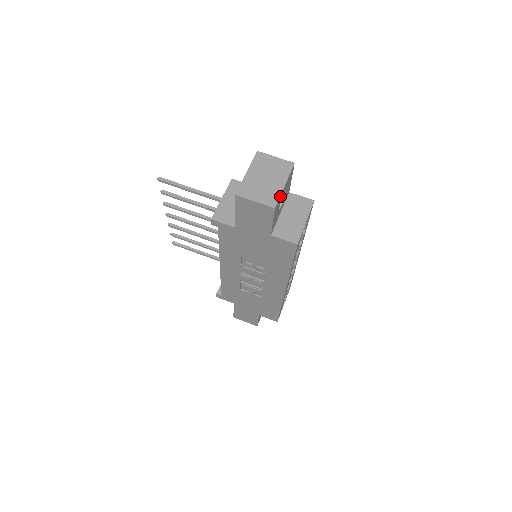
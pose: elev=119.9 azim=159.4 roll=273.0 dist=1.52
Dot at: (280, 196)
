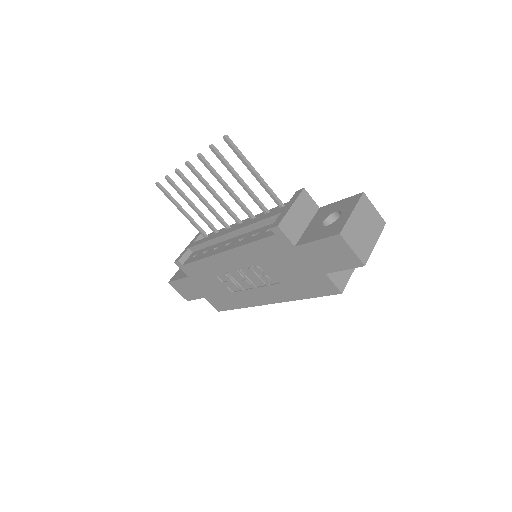
Dot at: (369, 253)
